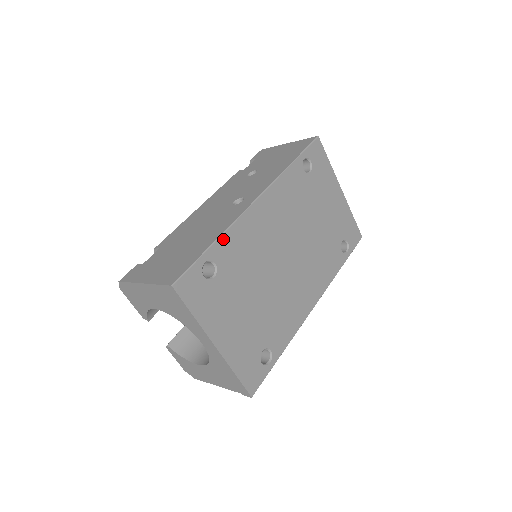
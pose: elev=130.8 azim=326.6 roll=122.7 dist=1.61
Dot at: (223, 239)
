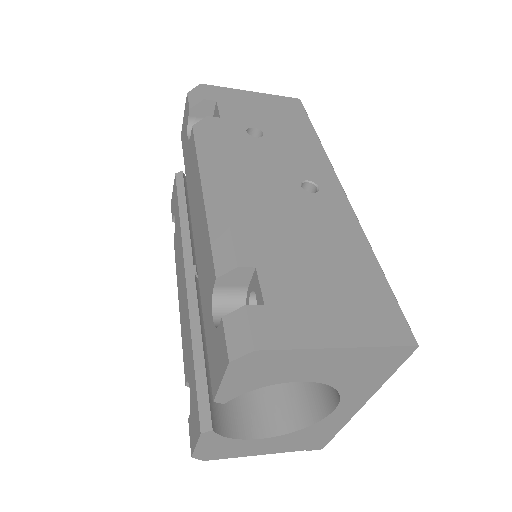
Dot at: occluded
